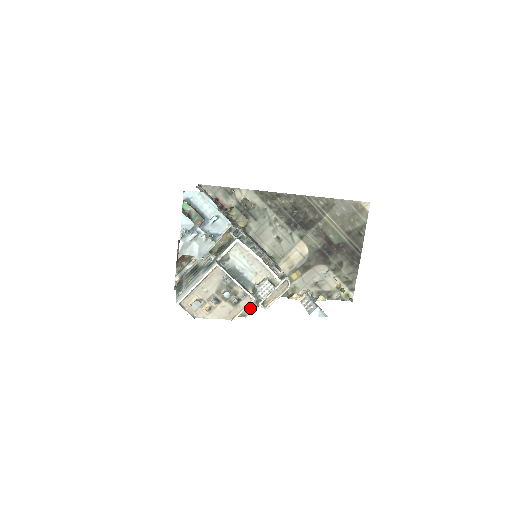
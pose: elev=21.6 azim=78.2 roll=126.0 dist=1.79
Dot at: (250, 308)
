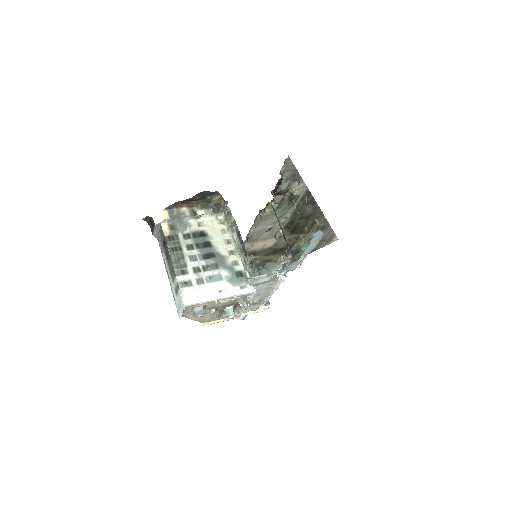
Dot at: occluded
